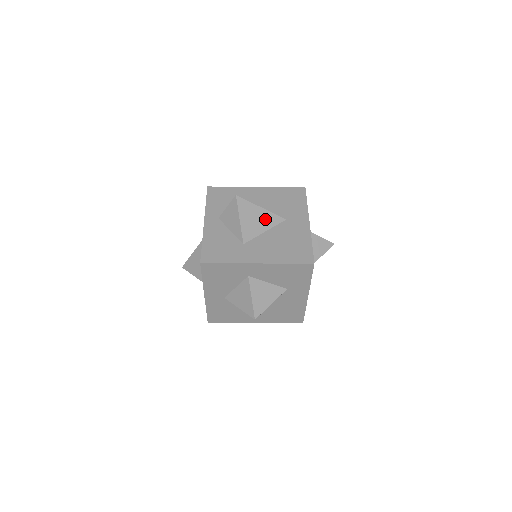
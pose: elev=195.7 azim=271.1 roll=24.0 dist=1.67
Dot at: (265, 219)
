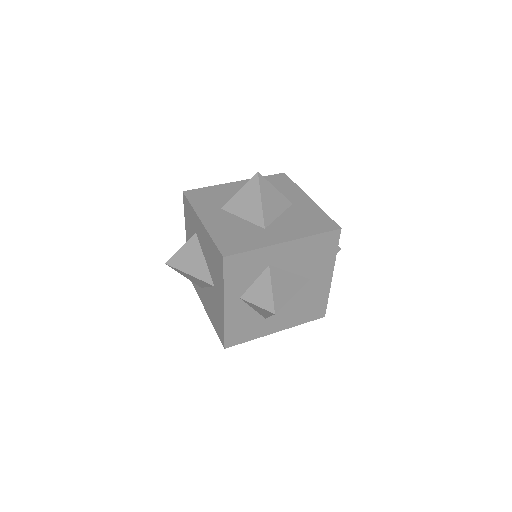
Dot at: occluded
